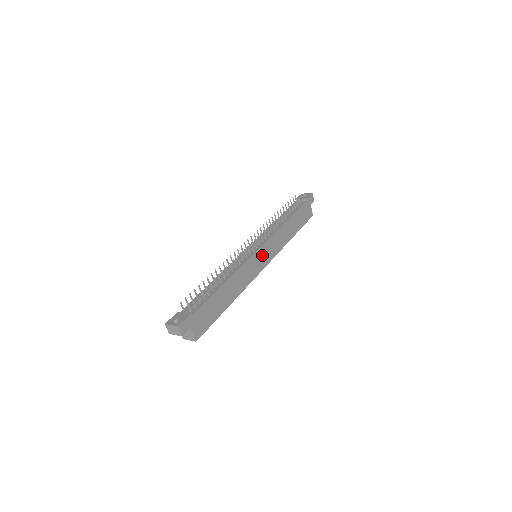
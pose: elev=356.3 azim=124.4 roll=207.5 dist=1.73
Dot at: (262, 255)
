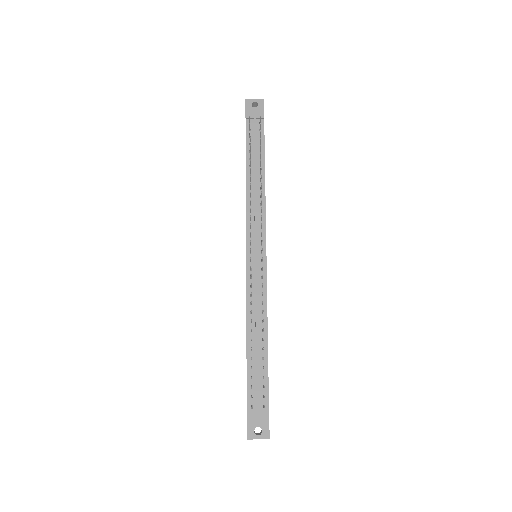
Dot at: occluded
